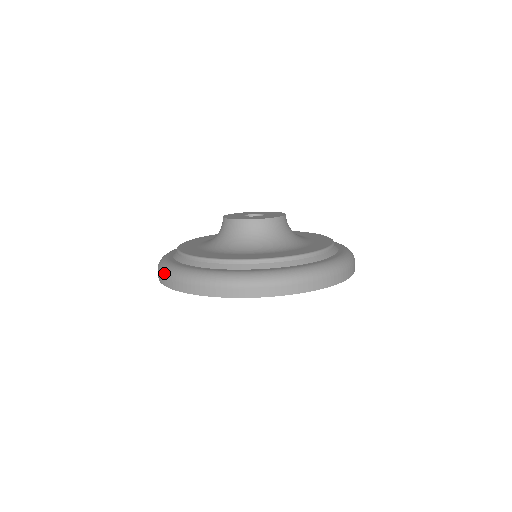
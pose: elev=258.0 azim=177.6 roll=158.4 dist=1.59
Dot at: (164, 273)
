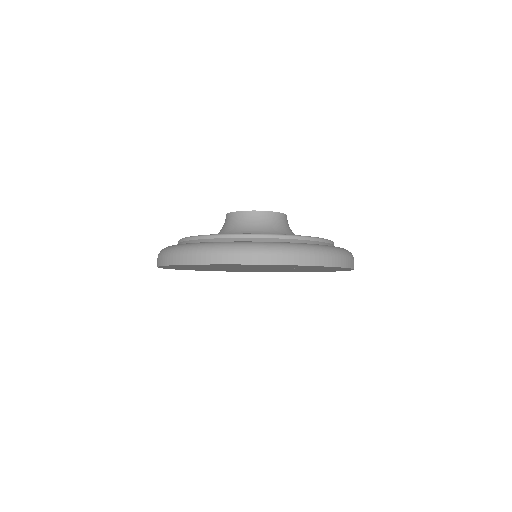
Dot at: occluded
